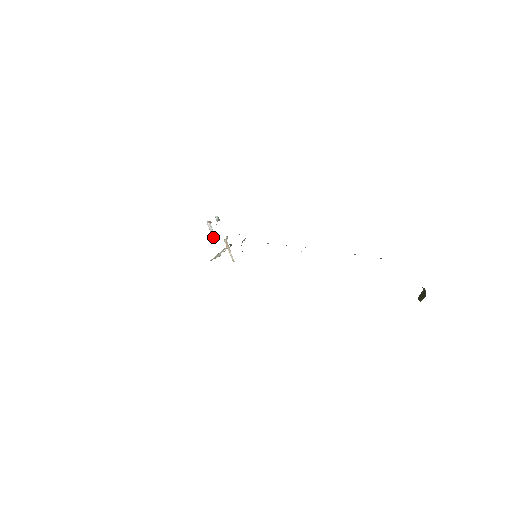
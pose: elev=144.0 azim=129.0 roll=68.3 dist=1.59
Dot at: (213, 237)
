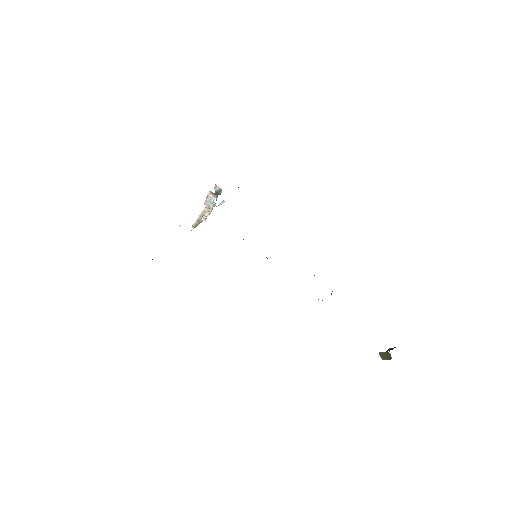
Dot at: occluded
